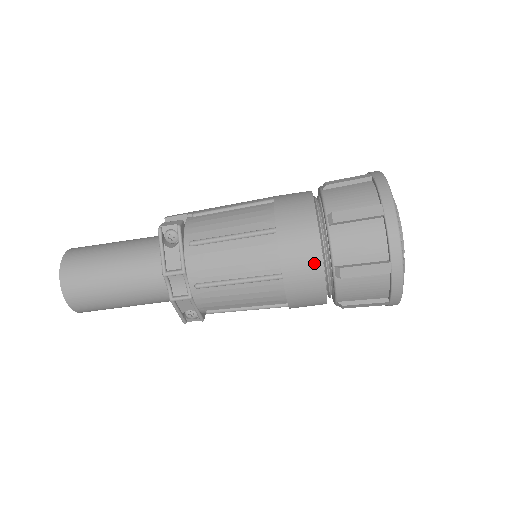
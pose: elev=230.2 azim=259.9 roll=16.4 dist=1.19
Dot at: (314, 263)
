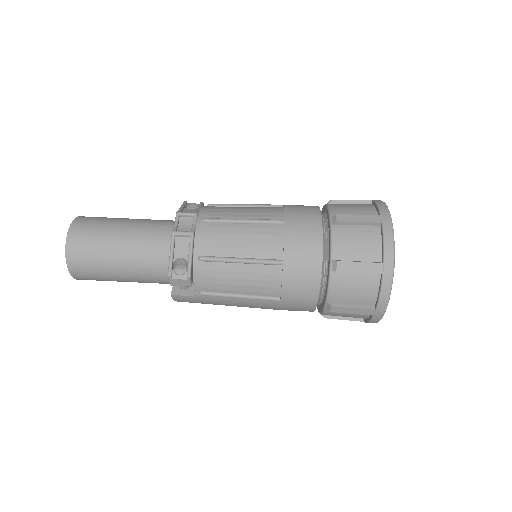
Dot at: (314, 216)
